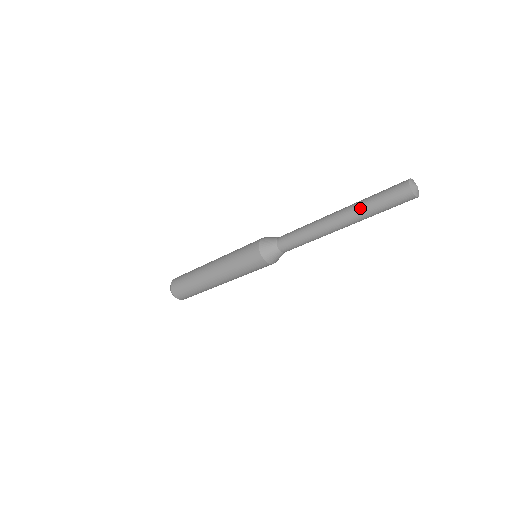
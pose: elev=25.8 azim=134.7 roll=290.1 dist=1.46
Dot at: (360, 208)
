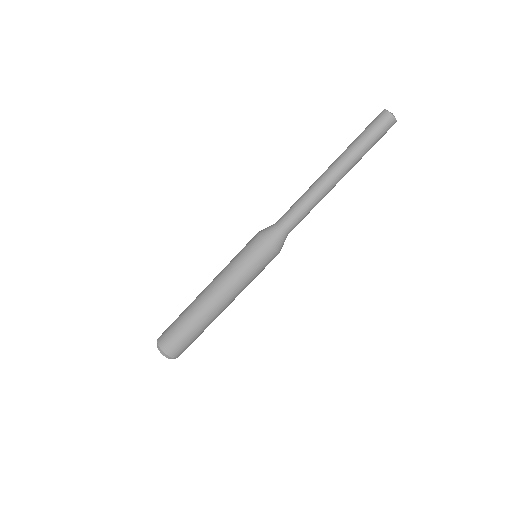
Dot at: (352, 150)
